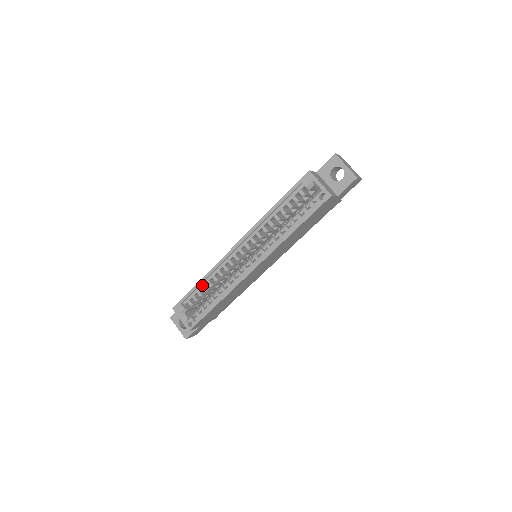
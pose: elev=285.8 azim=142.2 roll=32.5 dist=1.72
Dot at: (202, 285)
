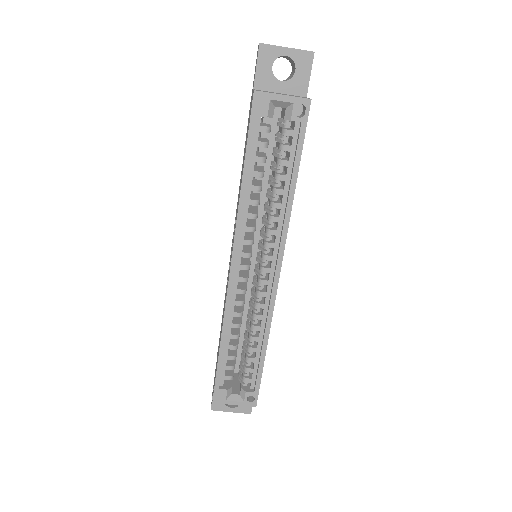
Dot at: (226, 347)
